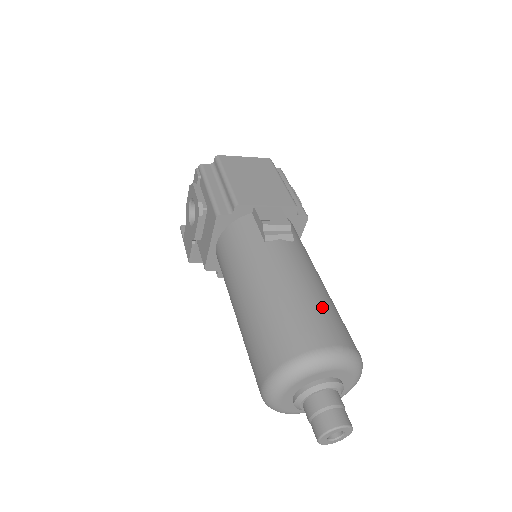
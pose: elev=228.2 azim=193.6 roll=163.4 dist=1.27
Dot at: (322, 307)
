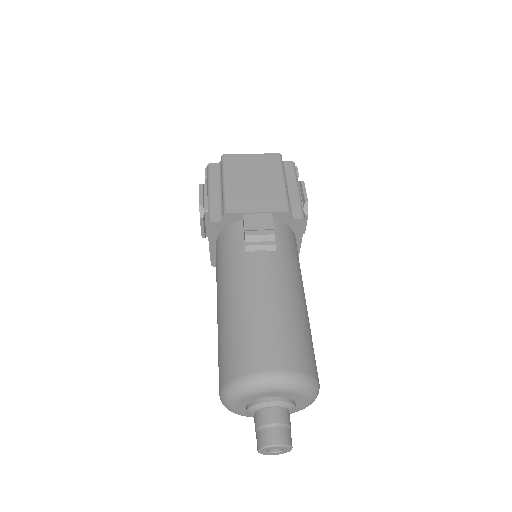
Dot at: (280, 327)
